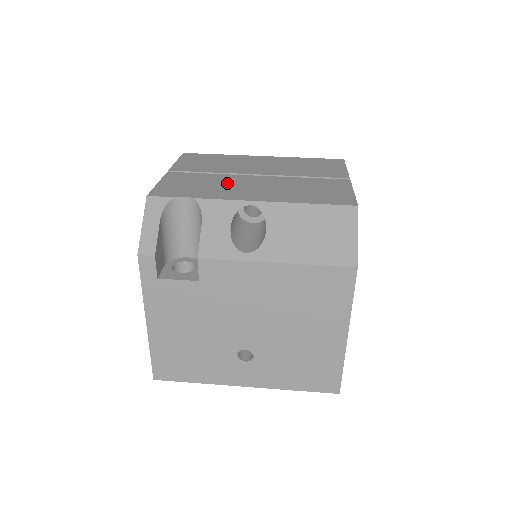
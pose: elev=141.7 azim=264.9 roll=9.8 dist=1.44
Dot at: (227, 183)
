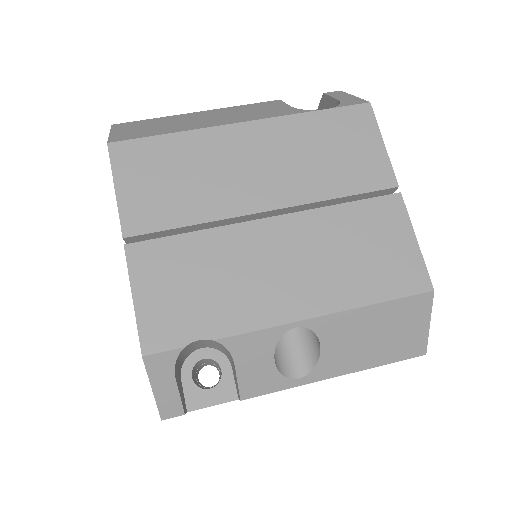
Dot at: (237, 265)
